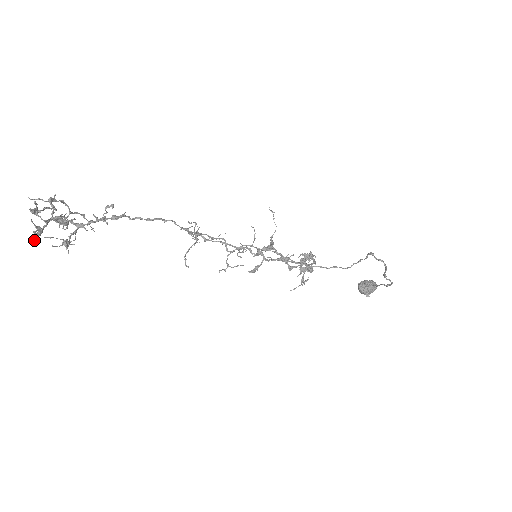
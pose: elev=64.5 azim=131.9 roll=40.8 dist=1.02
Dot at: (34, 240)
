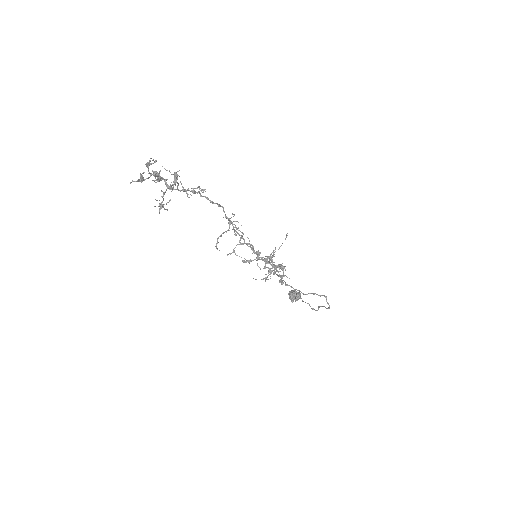
Dot at: occluded
